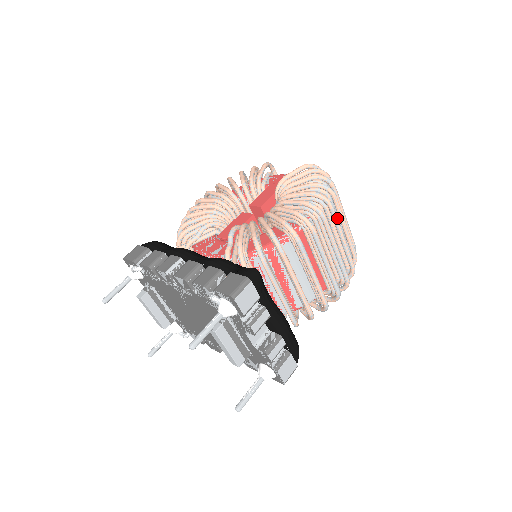
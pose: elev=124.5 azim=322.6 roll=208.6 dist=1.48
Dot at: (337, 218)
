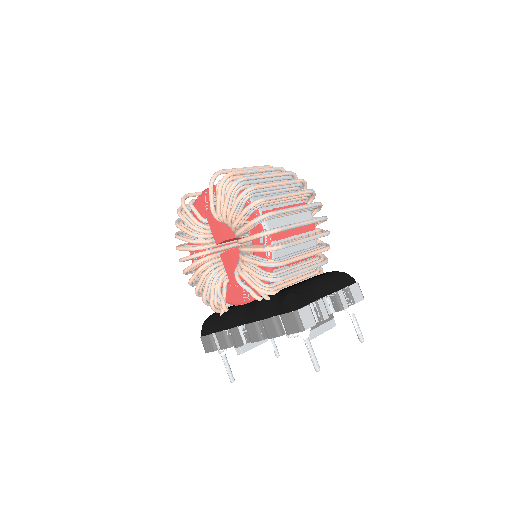
Dot at: (274, 197)
